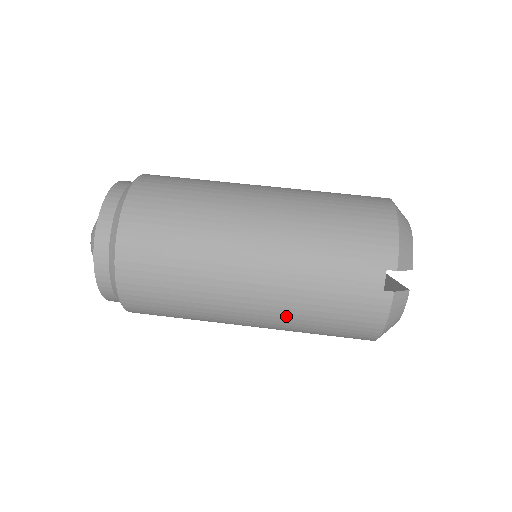
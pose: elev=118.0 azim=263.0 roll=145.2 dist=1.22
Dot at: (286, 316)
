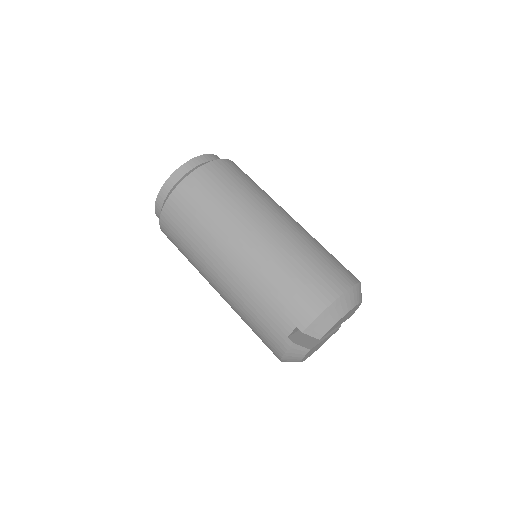
Dot at: (234, 306)
